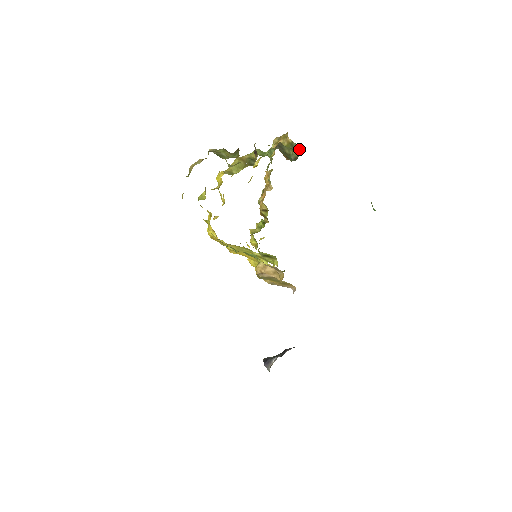
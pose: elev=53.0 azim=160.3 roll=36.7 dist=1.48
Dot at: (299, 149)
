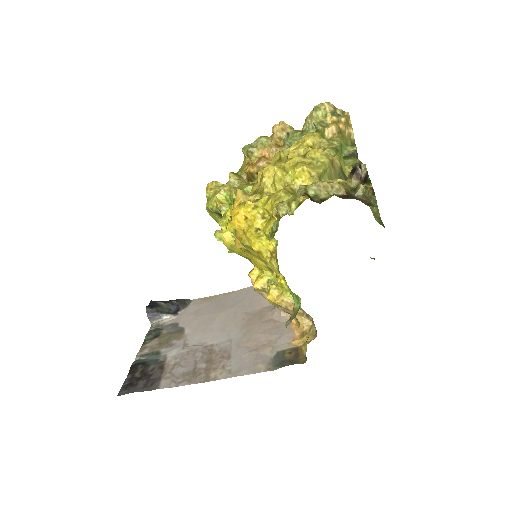
Dot at: occluded
